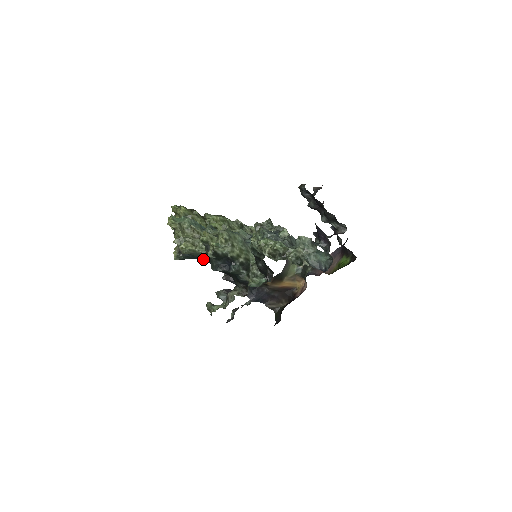
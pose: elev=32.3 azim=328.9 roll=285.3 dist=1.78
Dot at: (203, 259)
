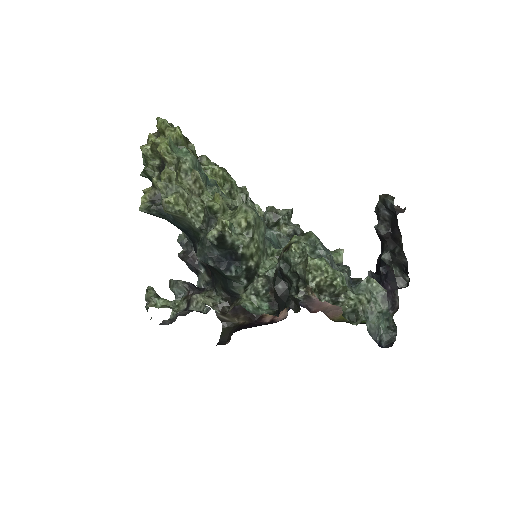
Dot at: (187, 231)
